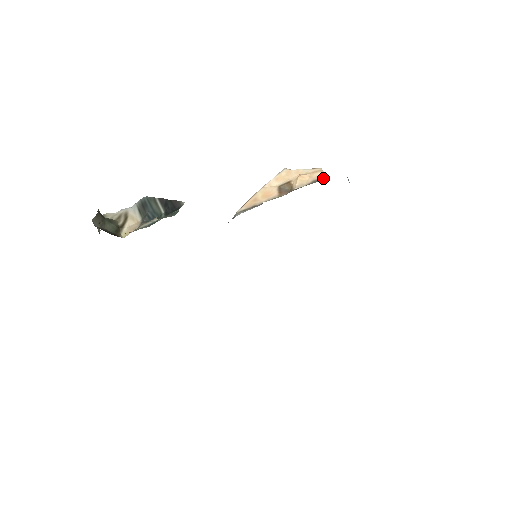
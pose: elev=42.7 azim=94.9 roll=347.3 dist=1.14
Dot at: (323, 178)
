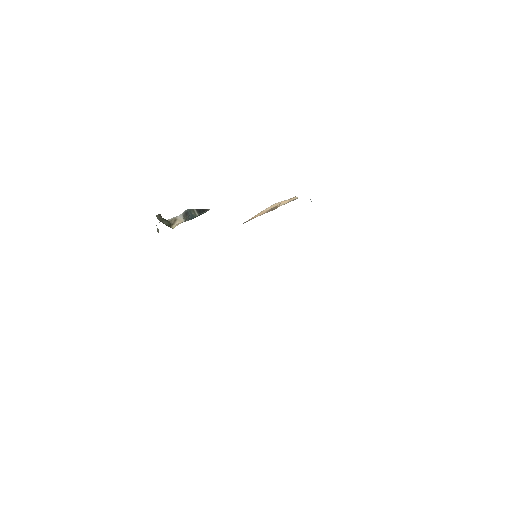
Dot at: (295, 199)
